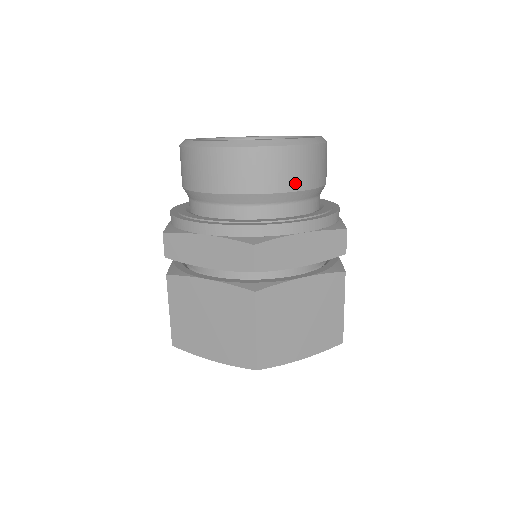
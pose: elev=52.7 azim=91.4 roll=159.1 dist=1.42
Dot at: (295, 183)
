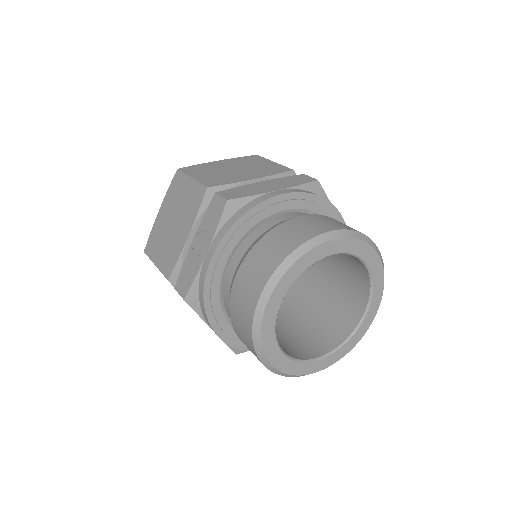
Dot at: occluded
